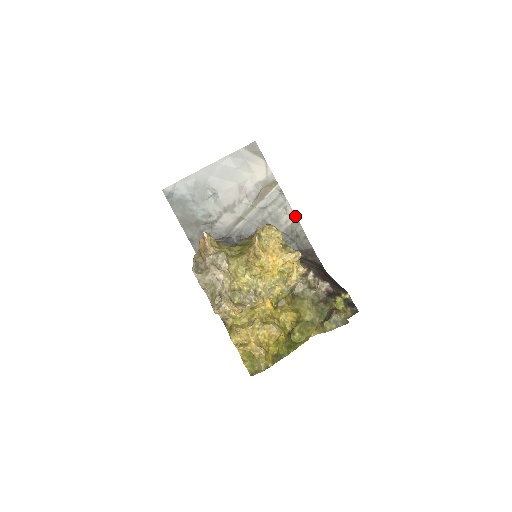
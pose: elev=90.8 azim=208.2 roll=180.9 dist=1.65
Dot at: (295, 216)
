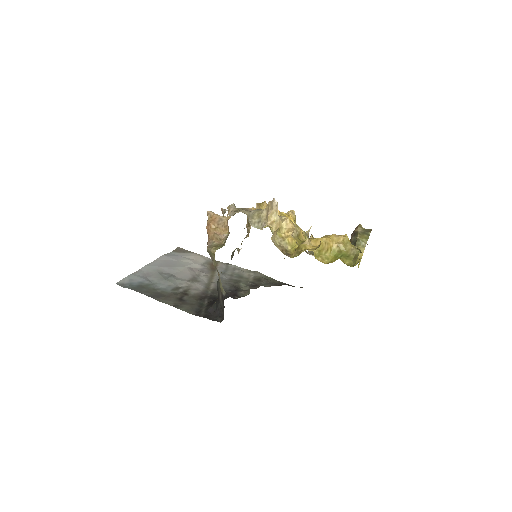
Dot at: (252, 271)
